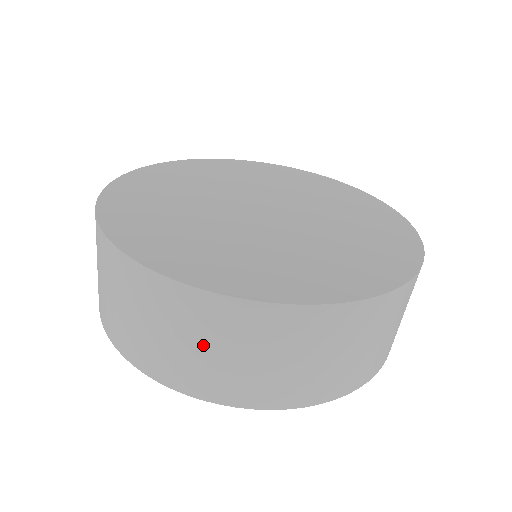
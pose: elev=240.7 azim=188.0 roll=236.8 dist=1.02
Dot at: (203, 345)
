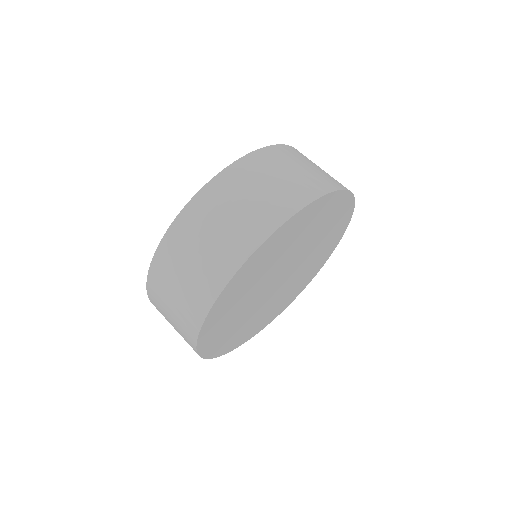
Dot at: (172, 297)
